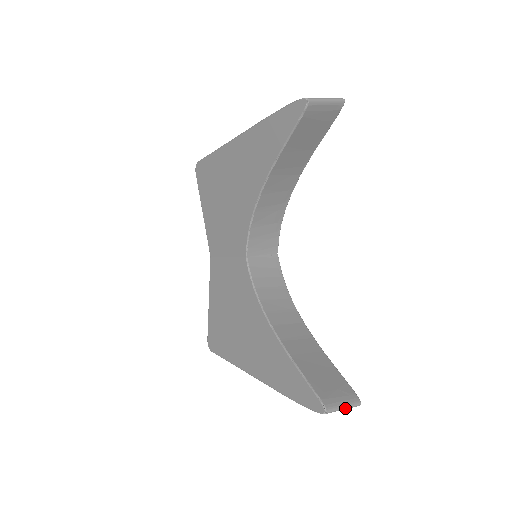
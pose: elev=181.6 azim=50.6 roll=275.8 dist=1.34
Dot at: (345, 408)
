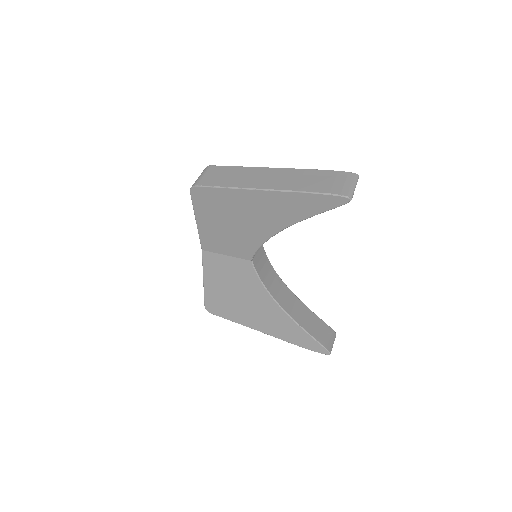
Dot at: occluded
